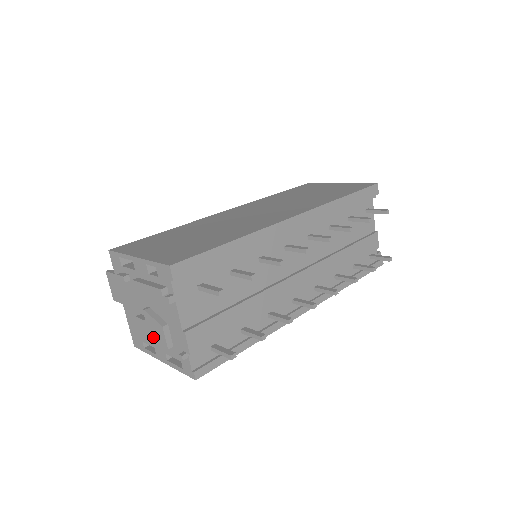
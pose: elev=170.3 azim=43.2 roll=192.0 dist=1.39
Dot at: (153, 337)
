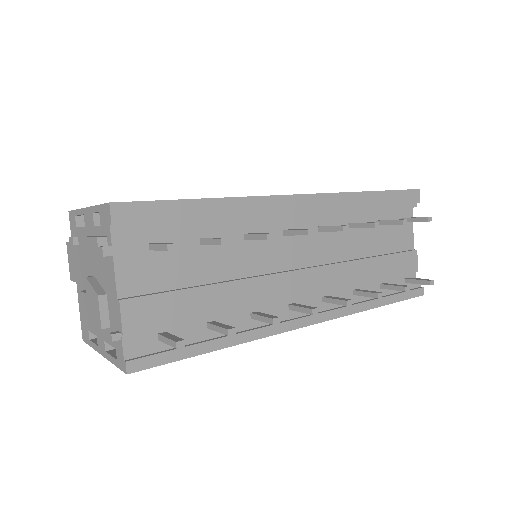
Dot at: (91, 315)
